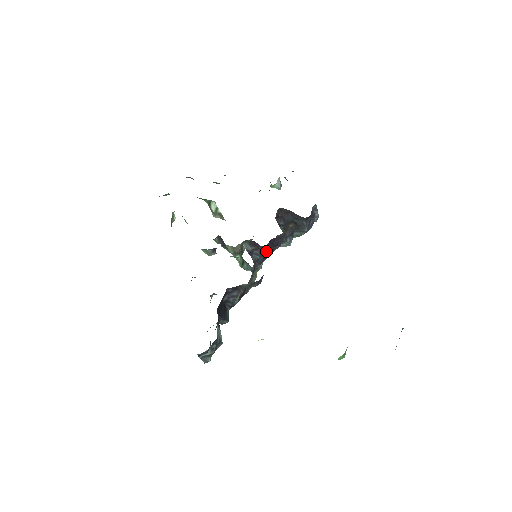
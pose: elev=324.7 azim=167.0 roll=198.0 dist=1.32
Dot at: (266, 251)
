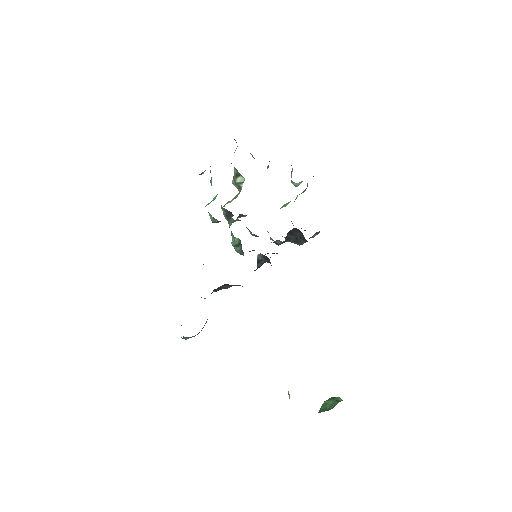
Dot at: occluded
